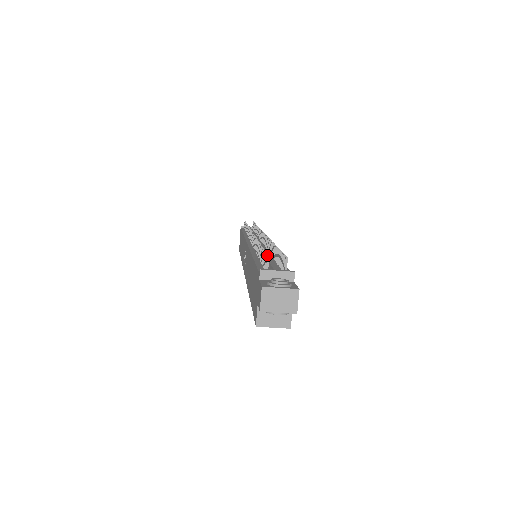
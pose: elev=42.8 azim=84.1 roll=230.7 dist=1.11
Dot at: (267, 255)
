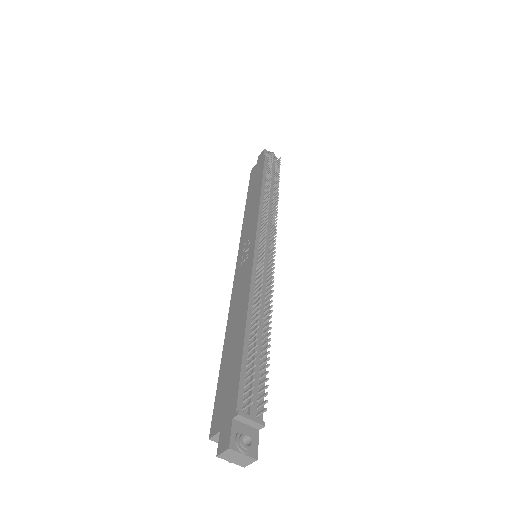
Dot at: (252, 401)
